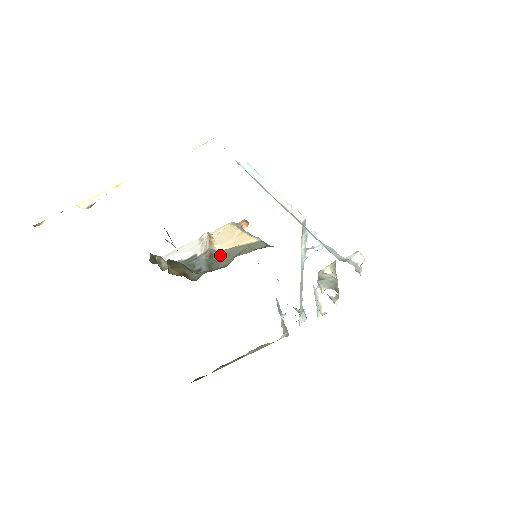
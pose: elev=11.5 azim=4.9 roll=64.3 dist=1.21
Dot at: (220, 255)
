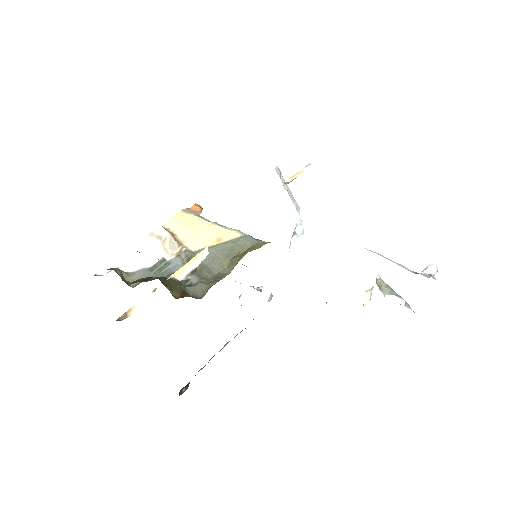
Dot at: occluded
